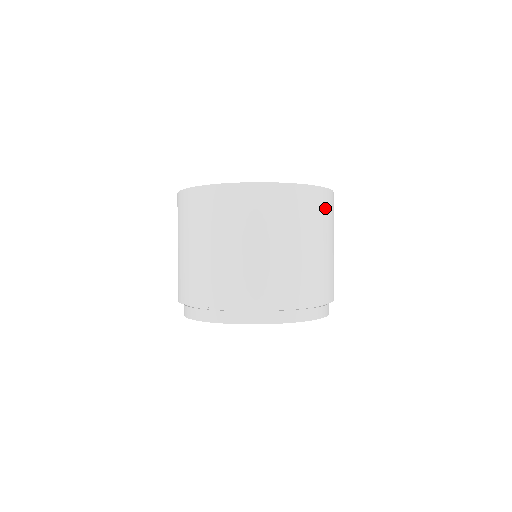
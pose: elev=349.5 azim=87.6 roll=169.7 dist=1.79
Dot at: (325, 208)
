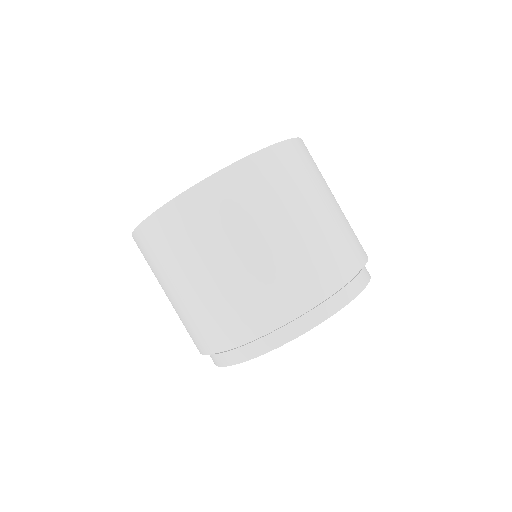
Dot at: occluded
